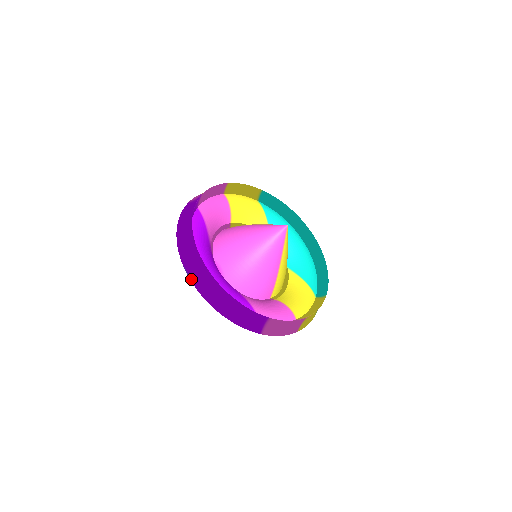
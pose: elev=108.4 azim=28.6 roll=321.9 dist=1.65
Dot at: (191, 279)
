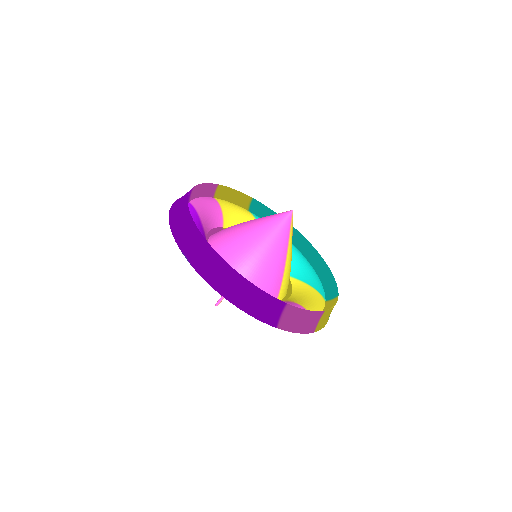
Dot at: (191, 263)
